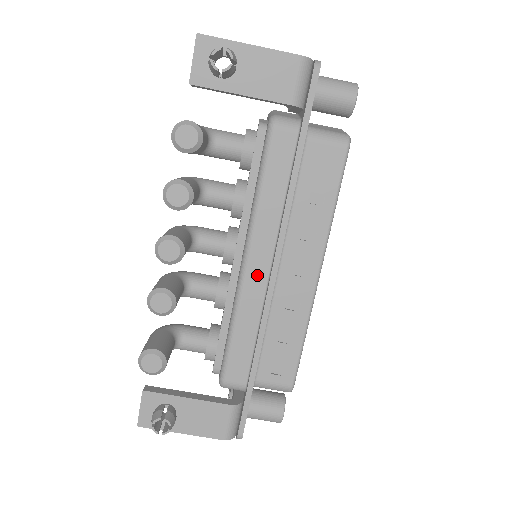
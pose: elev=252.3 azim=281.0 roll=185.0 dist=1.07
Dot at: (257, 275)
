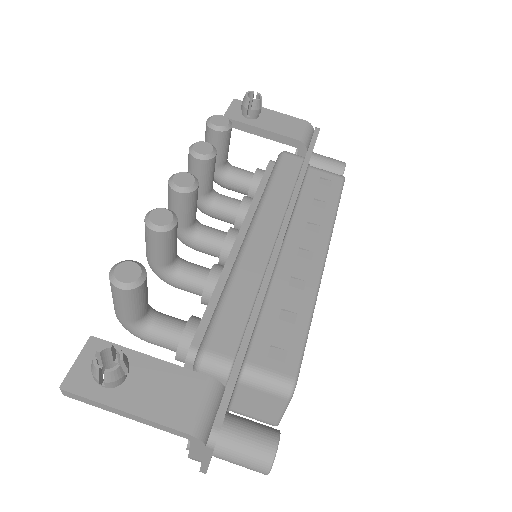
Dot at: (261, 244)
